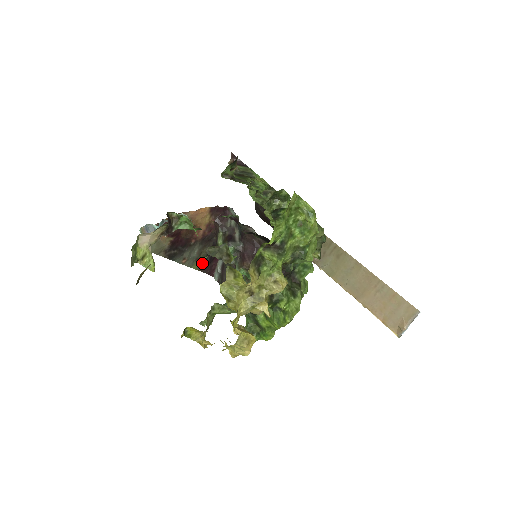
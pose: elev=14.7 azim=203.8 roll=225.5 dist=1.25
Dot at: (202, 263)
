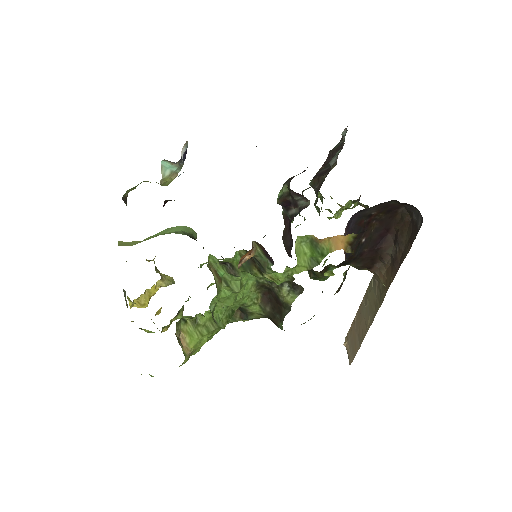
Dot at: occluded
